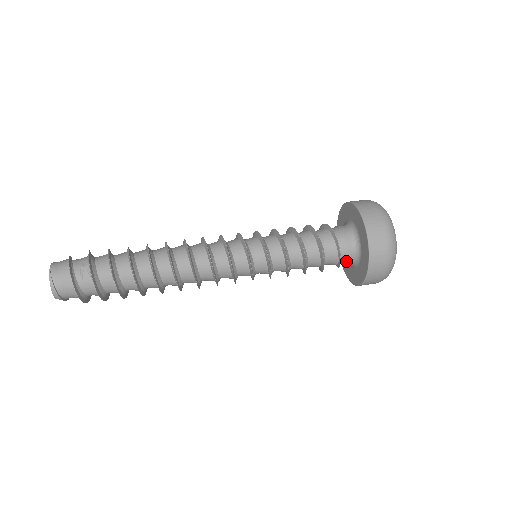
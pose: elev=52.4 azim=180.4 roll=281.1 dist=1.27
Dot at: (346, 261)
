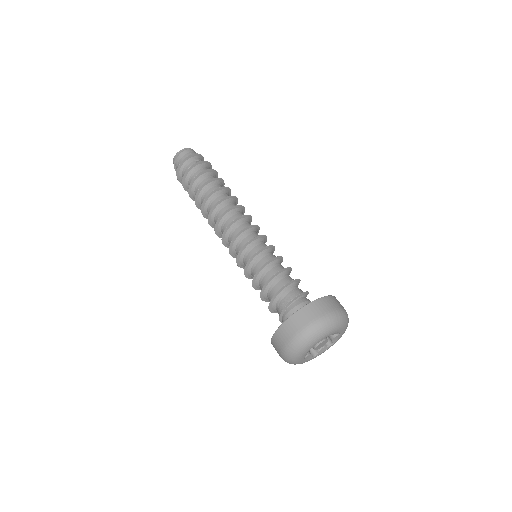
Dot at: (291, 311)
